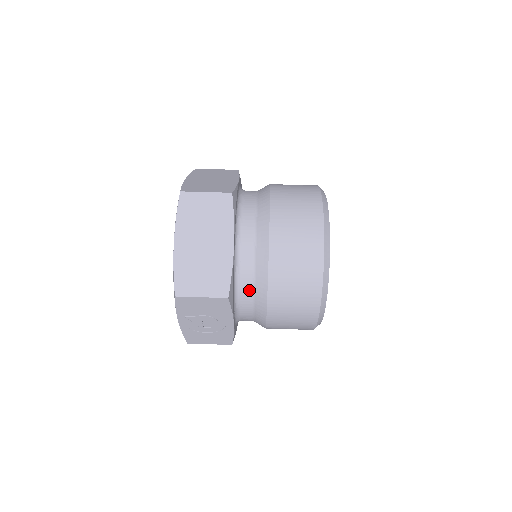
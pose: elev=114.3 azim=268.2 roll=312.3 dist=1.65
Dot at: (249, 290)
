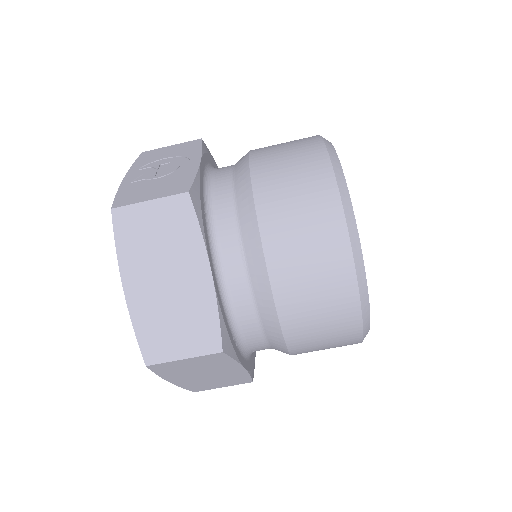
Dot at: occluded
